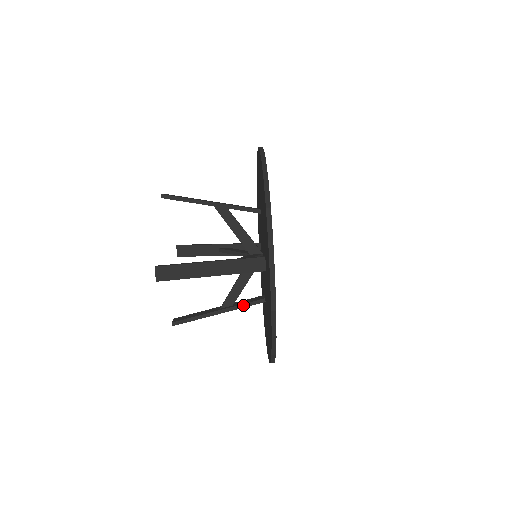
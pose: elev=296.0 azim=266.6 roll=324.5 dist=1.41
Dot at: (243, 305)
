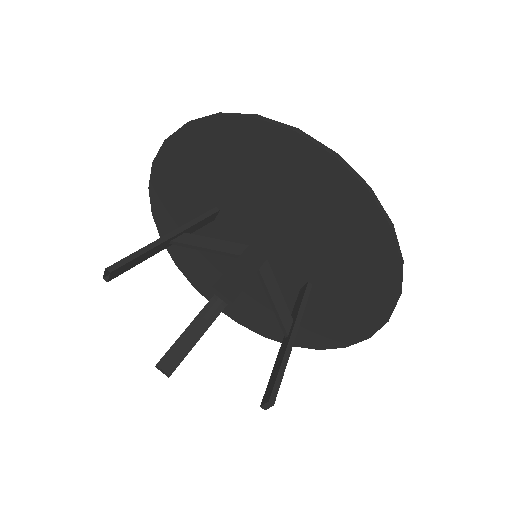
Dot at: (301, 307)
